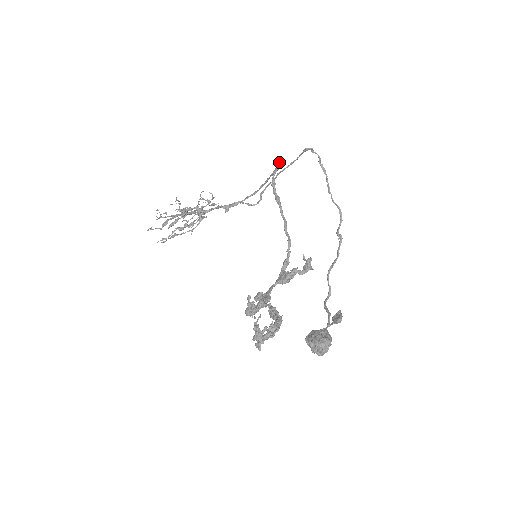
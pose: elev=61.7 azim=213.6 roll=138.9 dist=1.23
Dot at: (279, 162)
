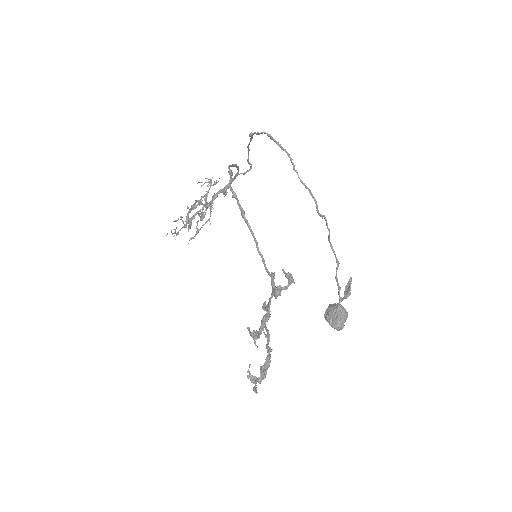
Dot at: (228, 171)
